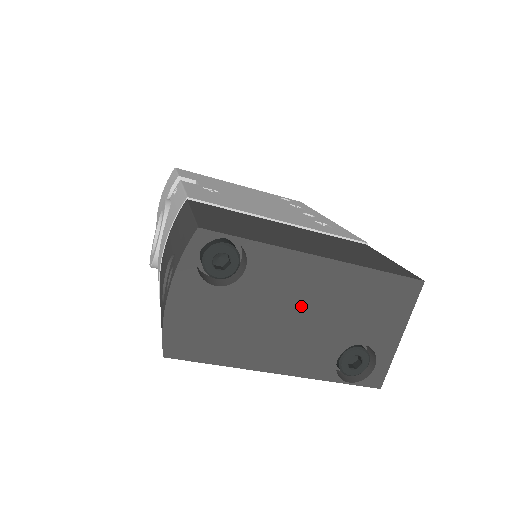
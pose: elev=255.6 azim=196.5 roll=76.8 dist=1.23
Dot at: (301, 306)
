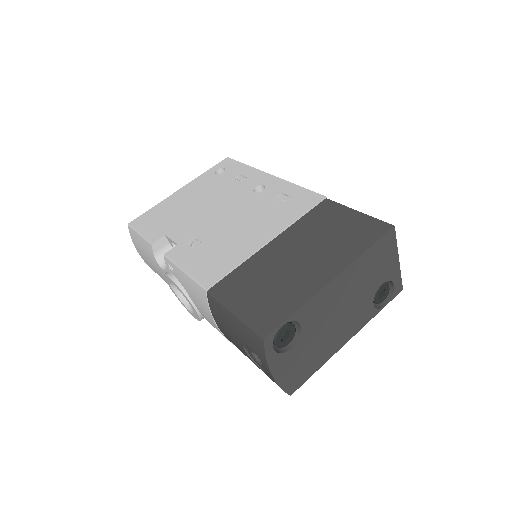
Dot at: (339, 307)
